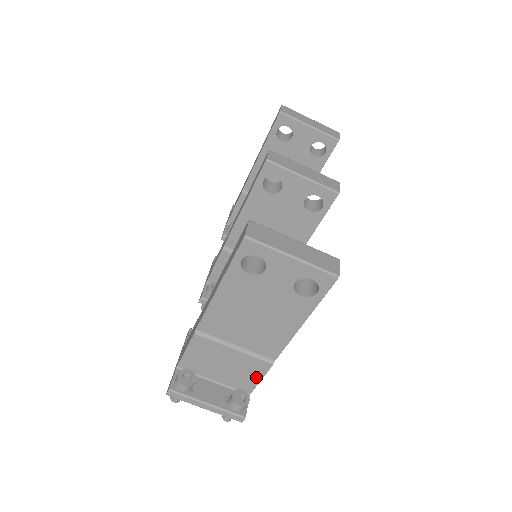
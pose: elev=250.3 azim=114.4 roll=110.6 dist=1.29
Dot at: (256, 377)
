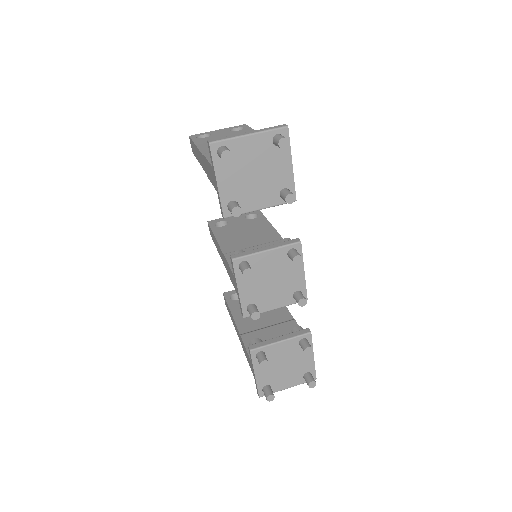
Dot at: occluded
